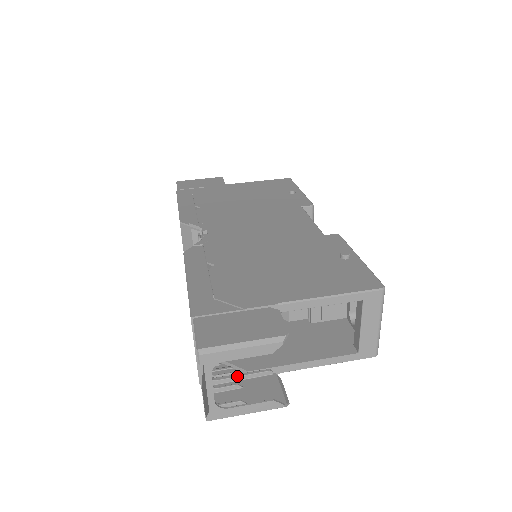
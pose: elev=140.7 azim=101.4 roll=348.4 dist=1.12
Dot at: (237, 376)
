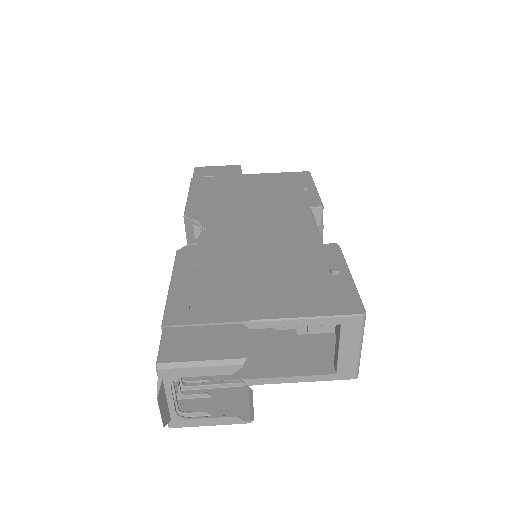
Dot at: (209, 384)
